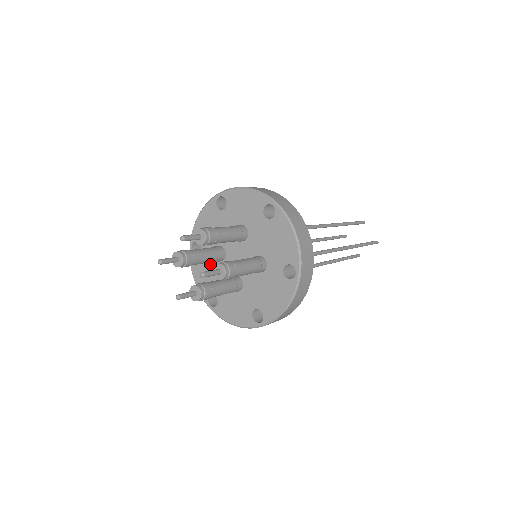
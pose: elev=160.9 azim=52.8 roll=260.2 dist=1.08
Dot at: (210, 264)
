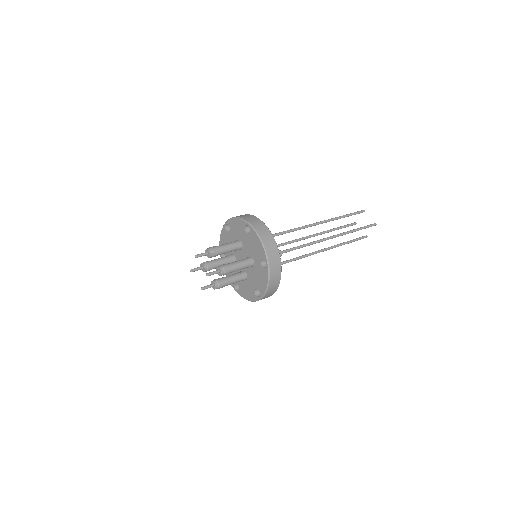
Dot at: occluded
